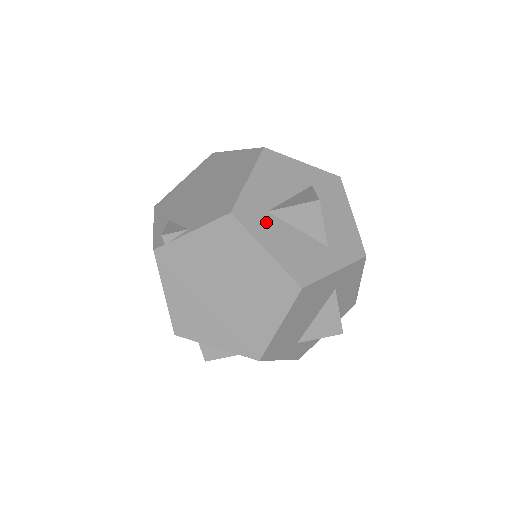
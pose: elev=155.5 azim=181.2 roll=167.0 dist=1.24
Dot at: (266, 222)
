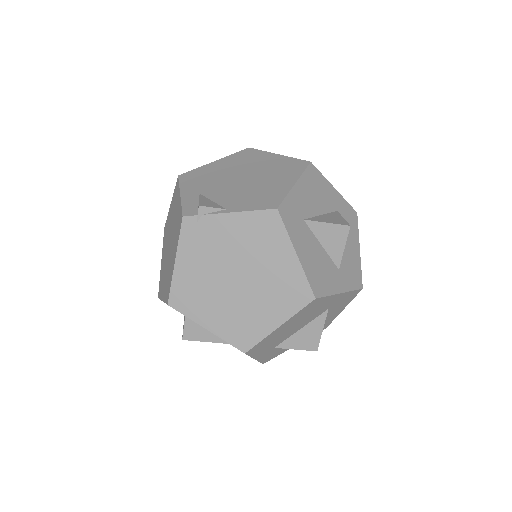
Dot at: (301, 228)
